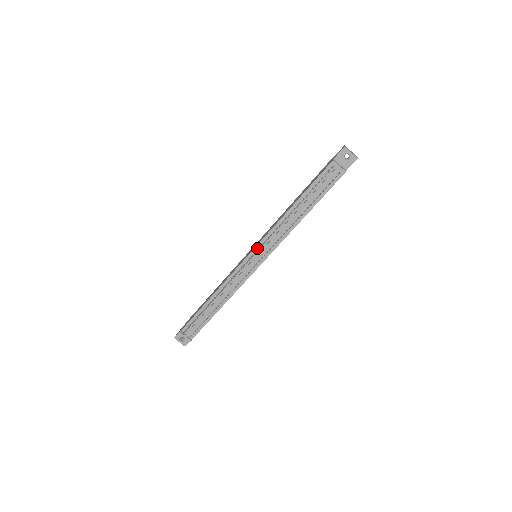
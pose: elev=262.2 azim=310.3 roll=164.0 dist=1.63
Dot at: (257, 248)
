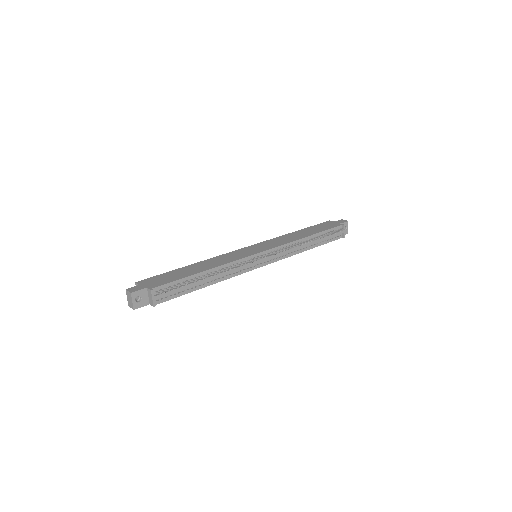
Dot at: (271, 250)
